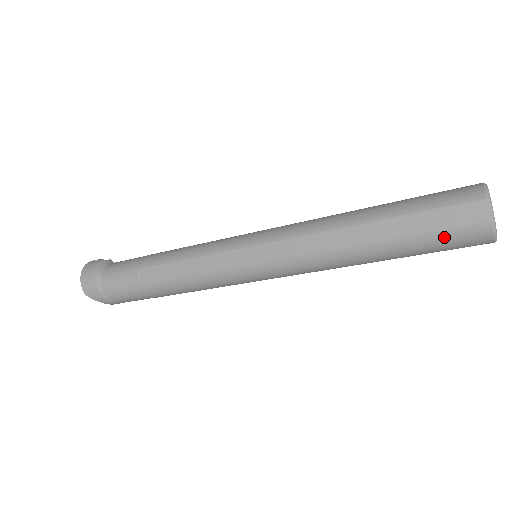
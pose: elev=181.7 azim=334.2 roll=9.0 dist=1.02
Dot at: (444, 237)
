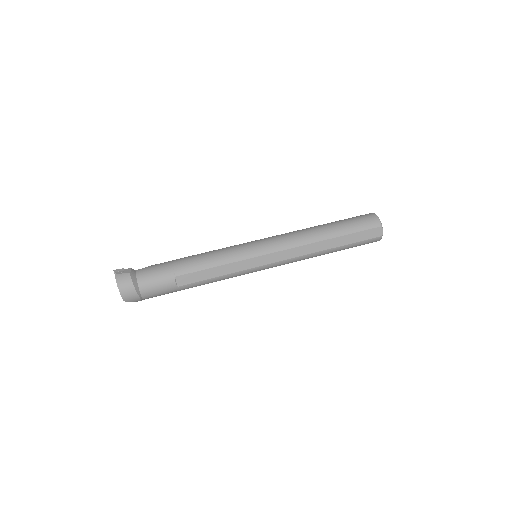
Dot at: (362, 243)
